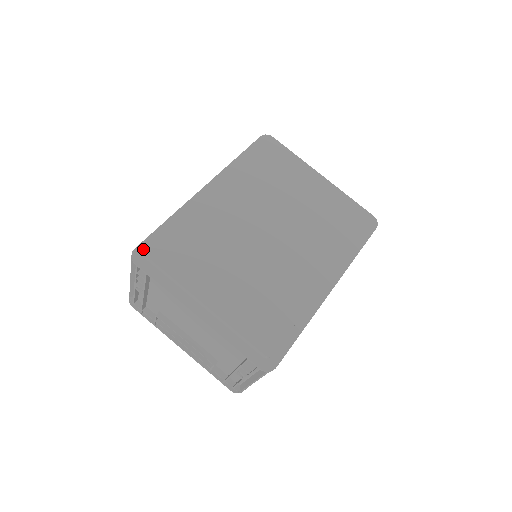
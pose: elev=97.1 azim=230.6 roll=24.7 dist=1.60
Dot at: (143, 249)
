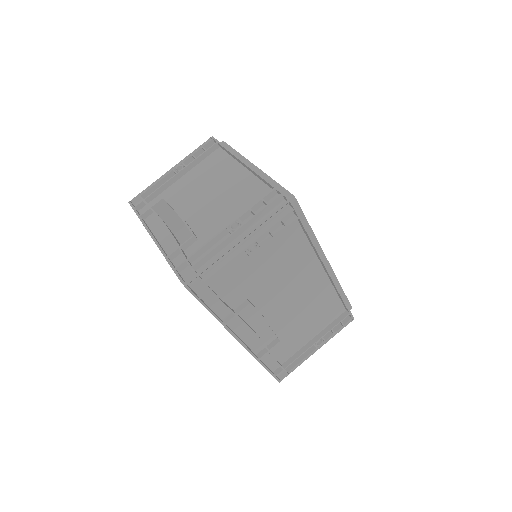
Dot at: occluded
